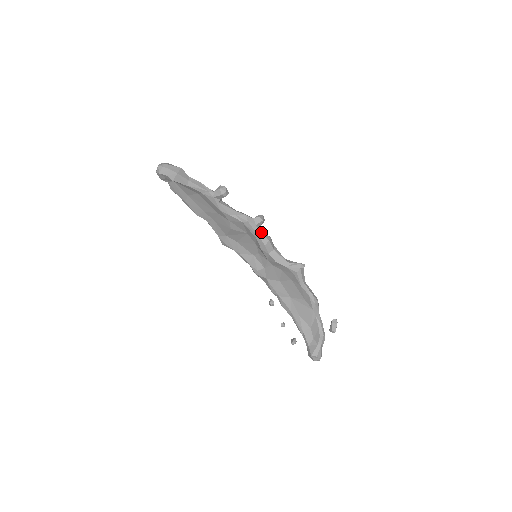
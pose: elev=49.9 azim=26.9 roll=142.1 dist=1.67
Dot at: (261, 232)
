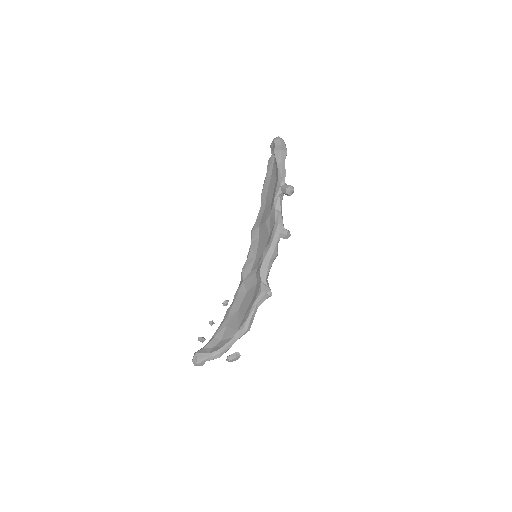
Dot at: (277, 242)
